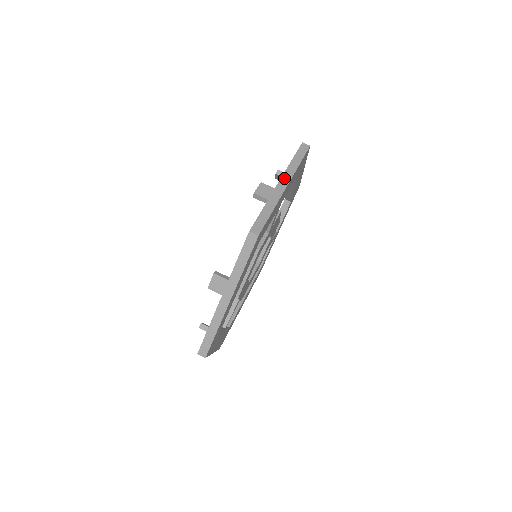
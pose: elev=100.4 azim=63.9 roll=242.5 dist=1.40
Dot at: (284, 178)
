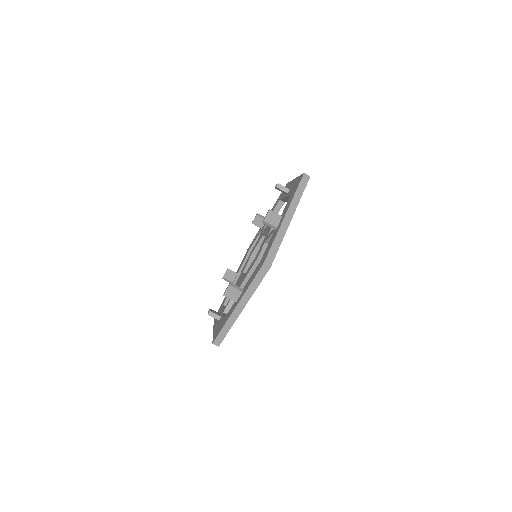
Dot at: (290, 211)
